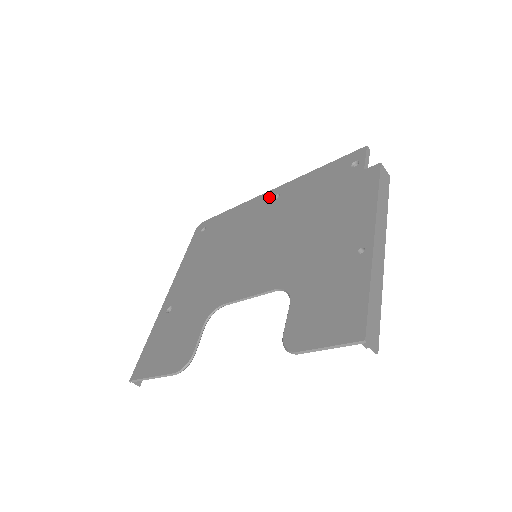
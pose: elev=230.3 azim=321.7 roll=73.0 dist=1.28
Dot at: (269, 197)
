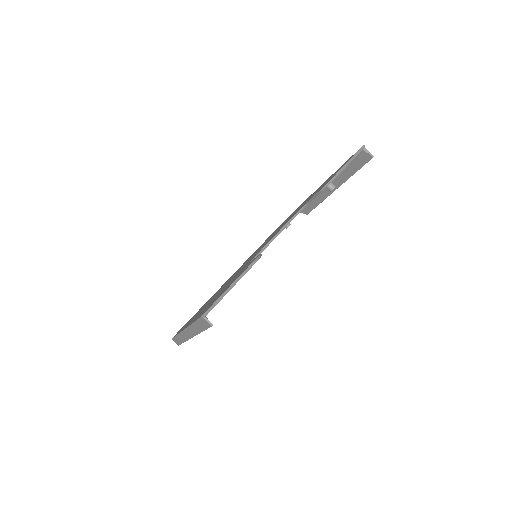
Dot at: occluded
